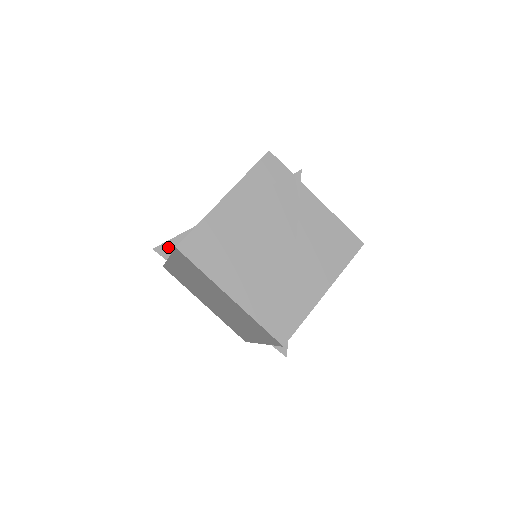
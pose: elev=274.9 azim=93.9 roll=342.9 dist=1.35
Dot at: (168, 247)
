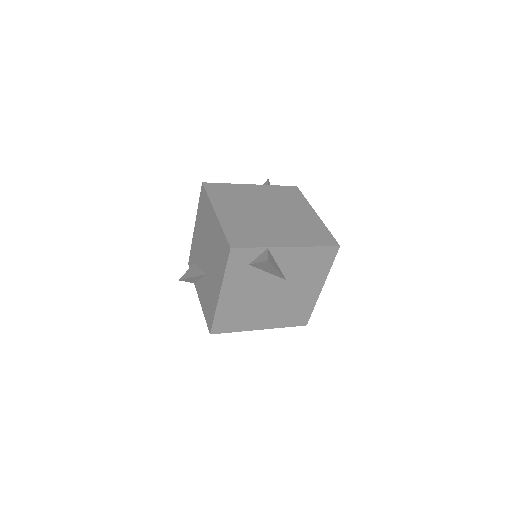
Dot at: (190, 280)
